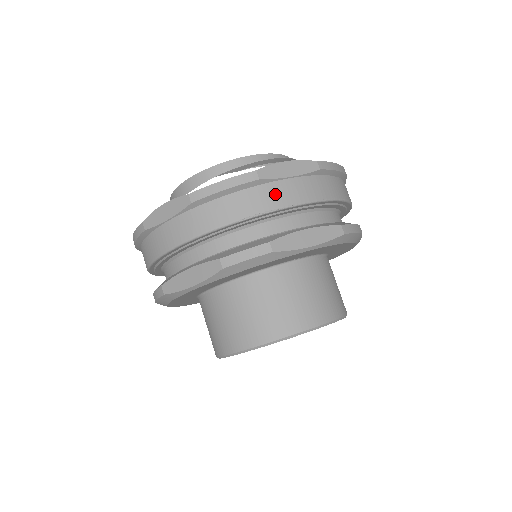
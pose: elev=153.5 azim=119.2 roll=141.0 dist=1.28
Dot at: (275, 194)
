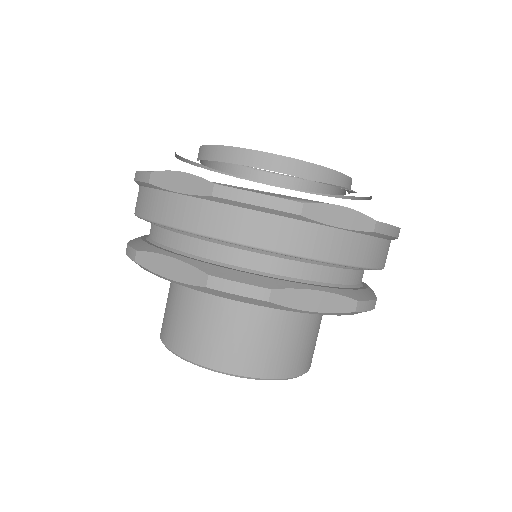
Dot at: occluded
